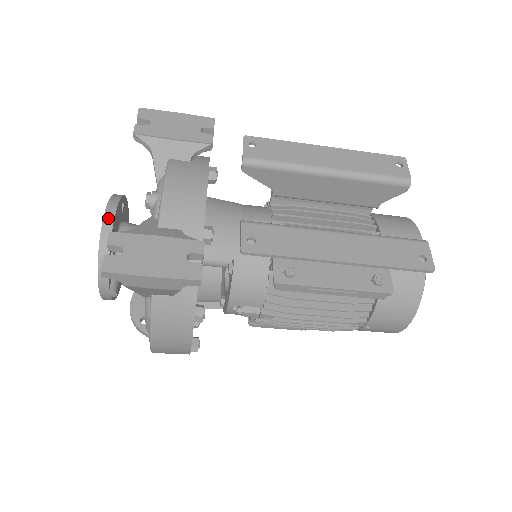
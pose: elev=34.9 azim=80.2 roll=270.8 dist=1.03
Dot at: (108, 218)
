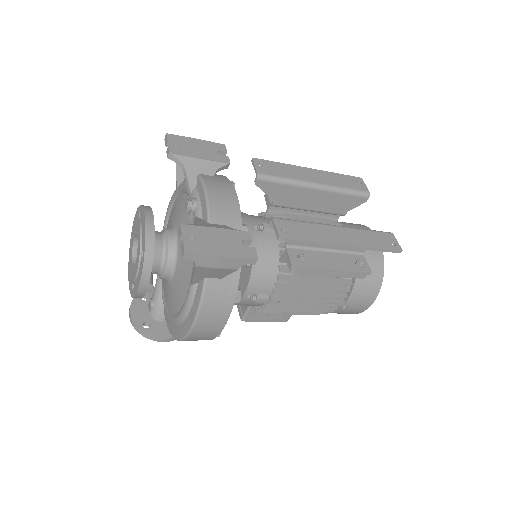
Dot at: (149, 222)
